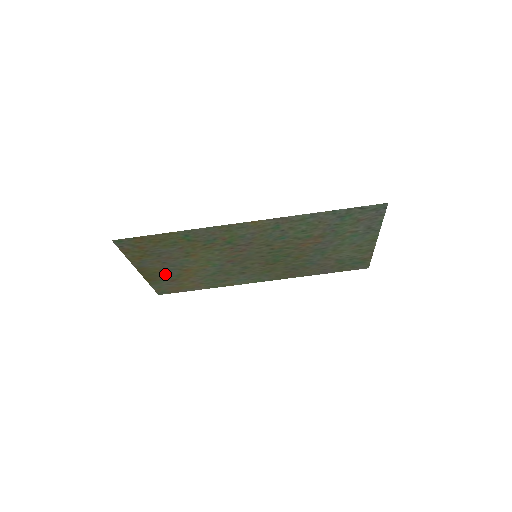
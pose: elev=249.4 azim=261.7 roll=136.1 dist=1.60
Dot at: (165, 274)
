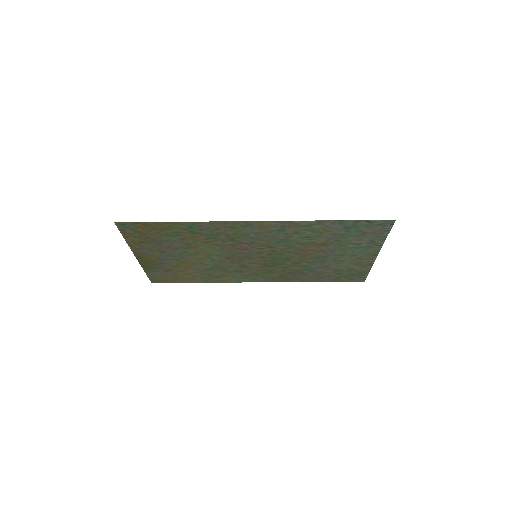
Dot at: (162, 263)
